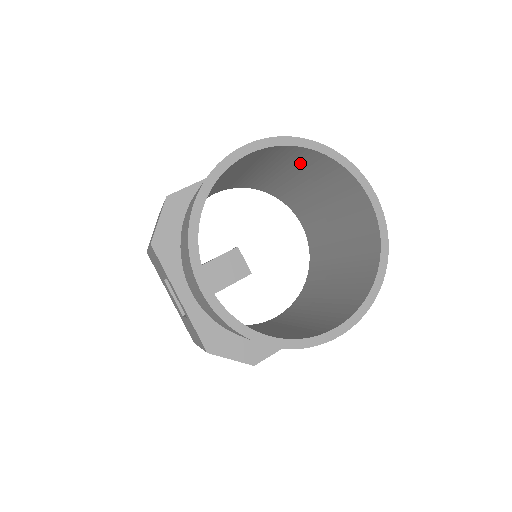
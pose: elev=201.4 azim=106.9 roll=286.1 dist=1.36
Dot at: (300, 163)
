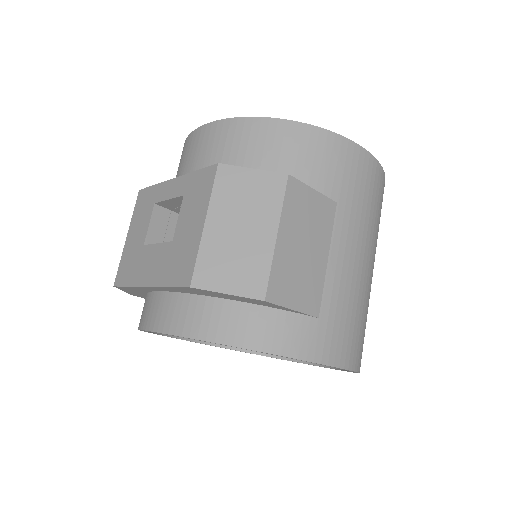
Dot at: occluded
